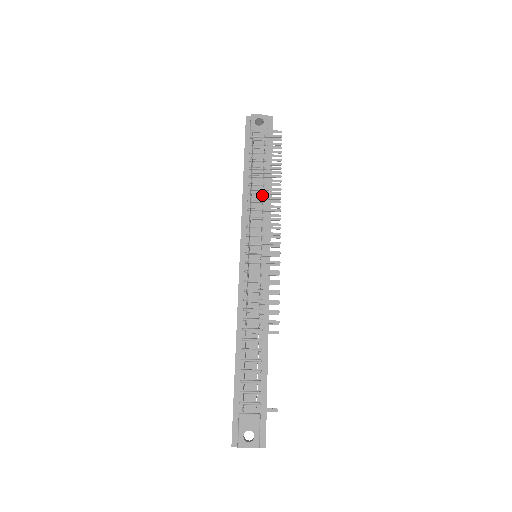
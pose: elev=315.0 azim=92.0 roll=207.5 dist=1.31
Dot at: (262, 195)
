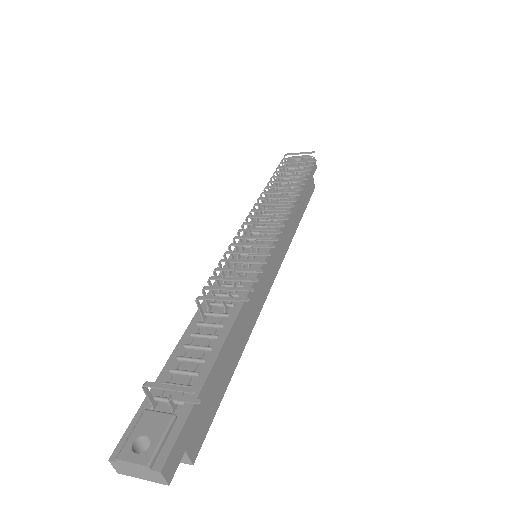
Dot at: (279, 199)
